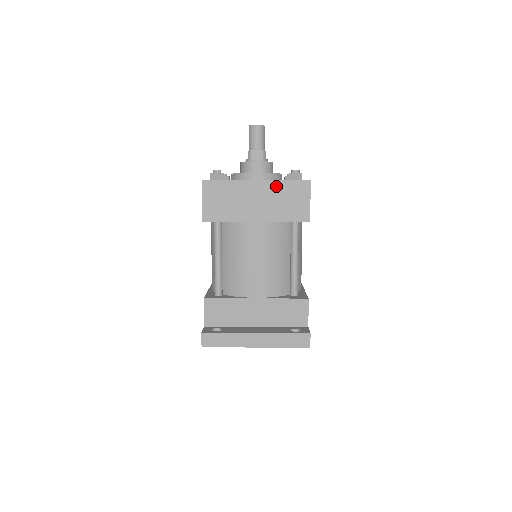
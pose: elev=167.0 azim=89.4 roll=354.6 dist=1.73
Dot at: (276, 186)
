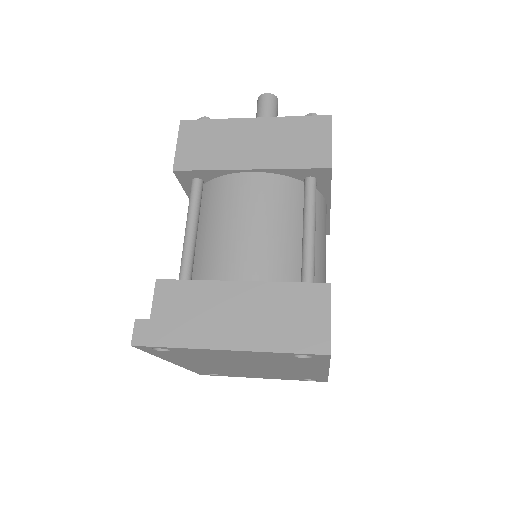
Dot at: (282, 124)
